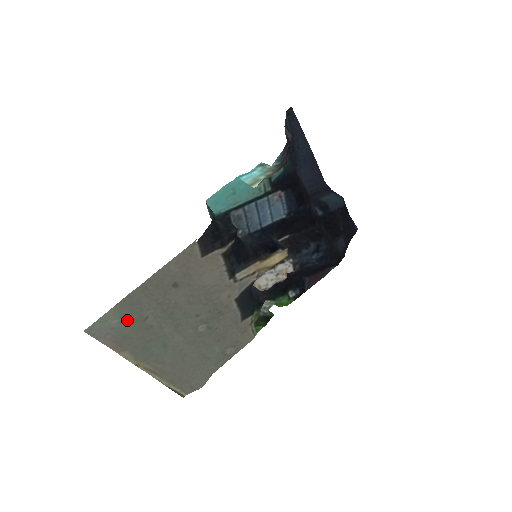
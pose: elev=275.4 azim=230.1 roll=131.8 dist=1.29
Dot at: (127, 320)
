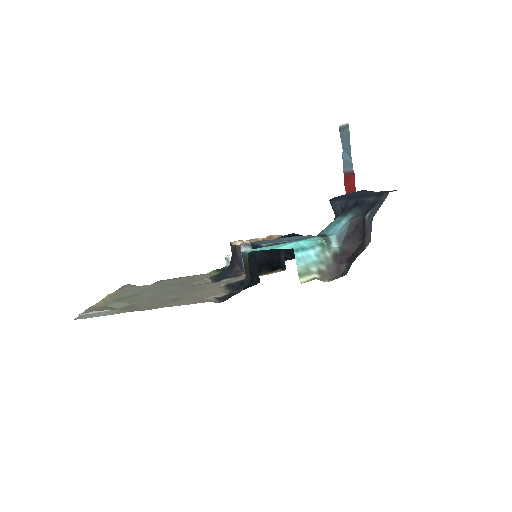
Dot at: (117, 309)
